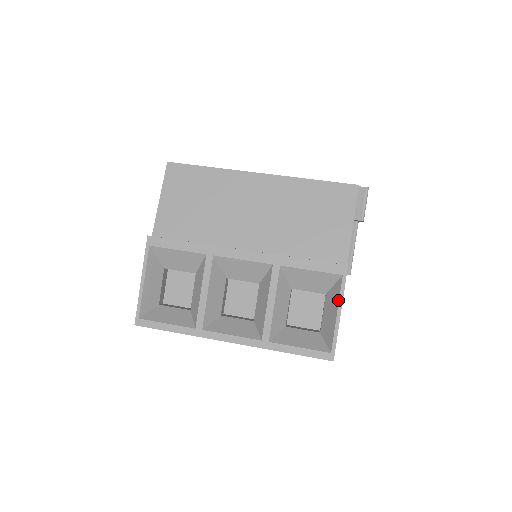
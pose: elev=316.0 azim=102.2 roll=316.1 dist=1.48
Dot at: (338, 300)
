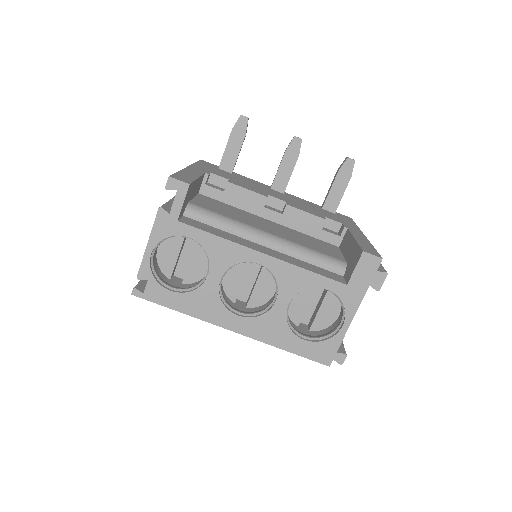
Dot at: occluded
